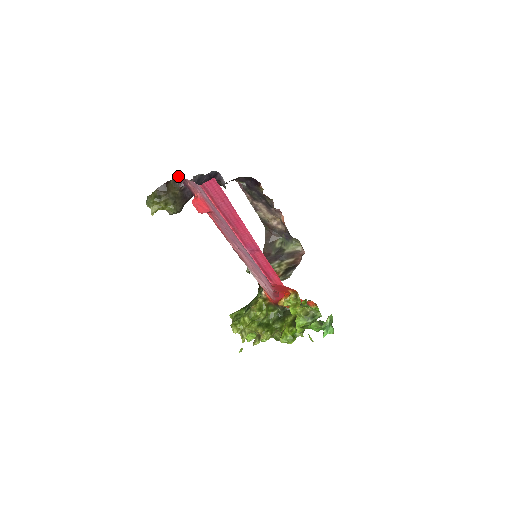
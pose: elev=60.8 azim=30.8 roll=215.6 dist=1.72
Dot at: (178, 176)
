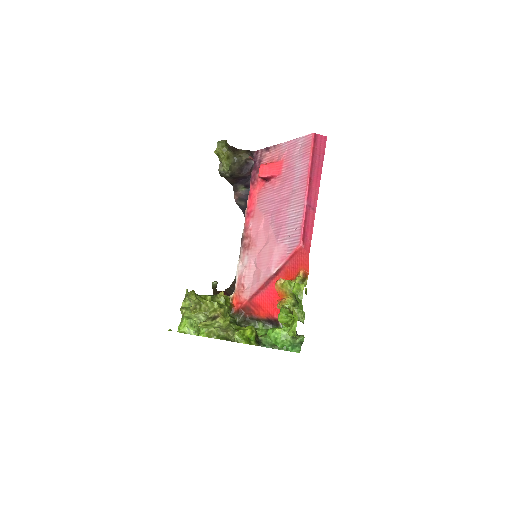
Dot at: occluded
